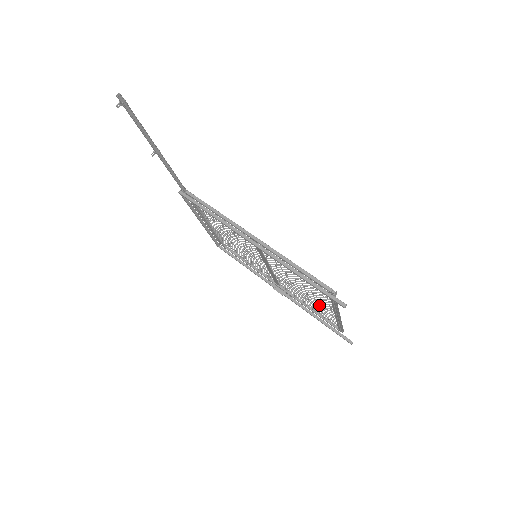
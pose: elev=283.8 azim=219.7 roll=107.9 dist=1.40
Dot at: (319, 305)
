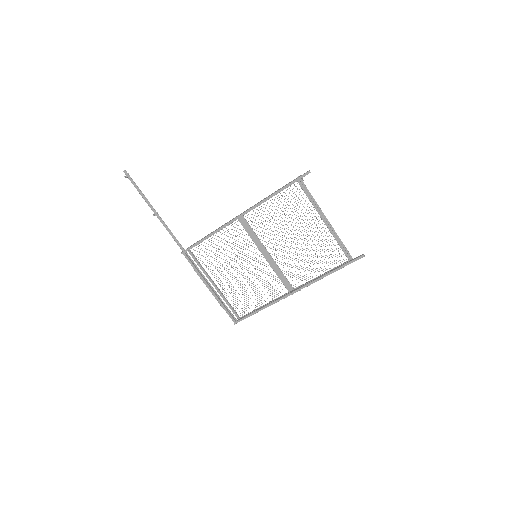
Dot at: occluded
